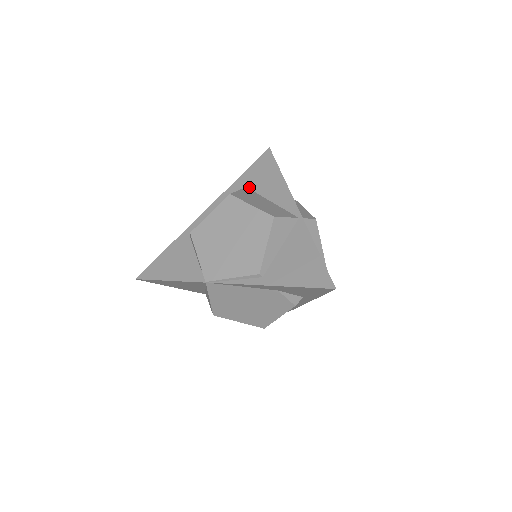
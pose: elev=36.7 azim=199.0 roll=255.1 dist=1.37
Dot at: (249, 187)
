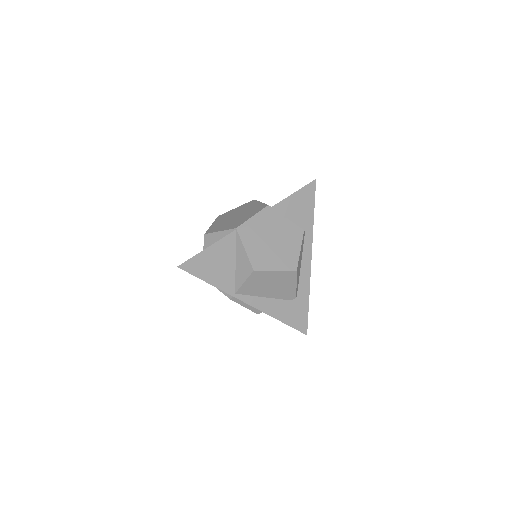
Dot at: occluded
